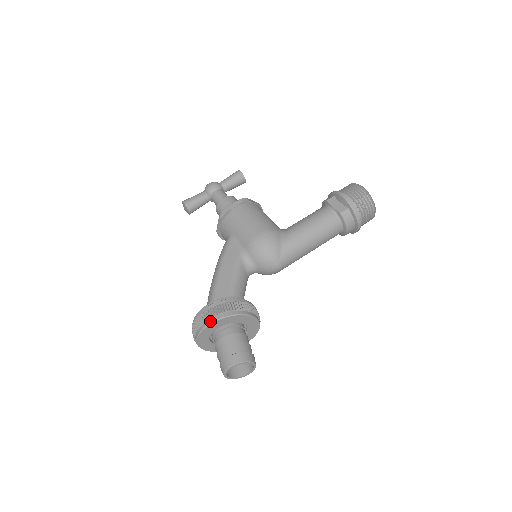
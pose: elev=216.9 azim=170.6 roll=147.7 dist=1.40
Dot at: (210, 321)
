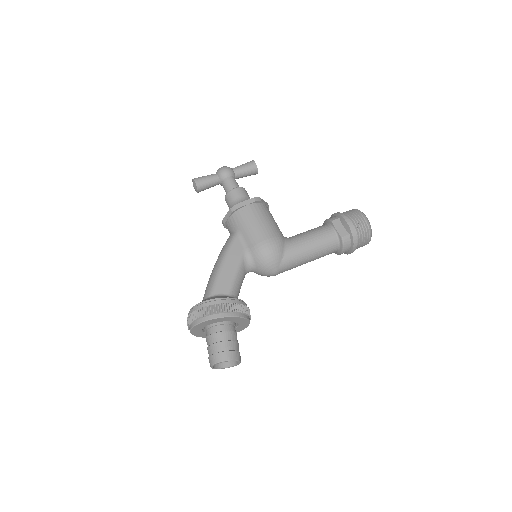
Dot at: (210, 317)
